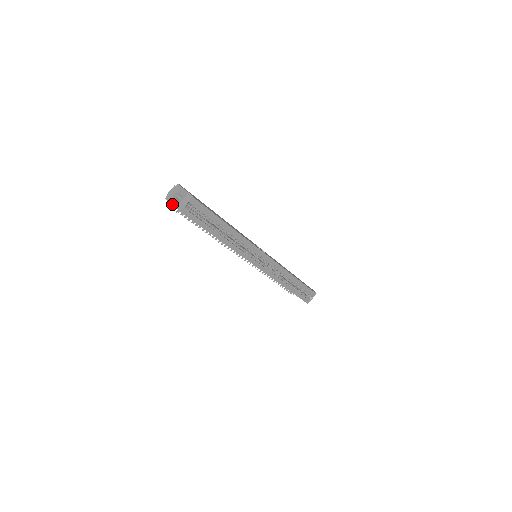
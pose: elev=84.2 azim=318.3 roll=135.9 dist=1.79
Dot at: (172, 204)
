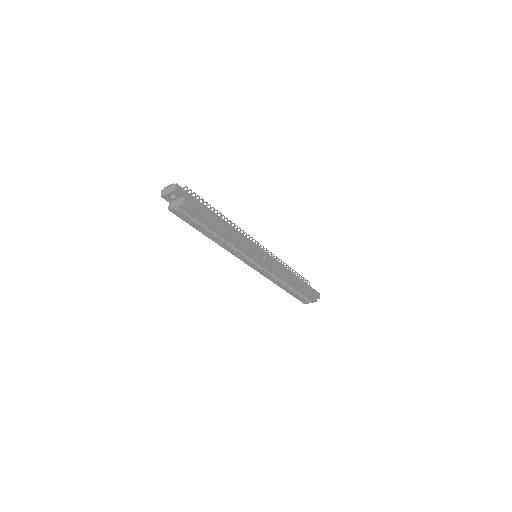
Dot at: (165, 199)
